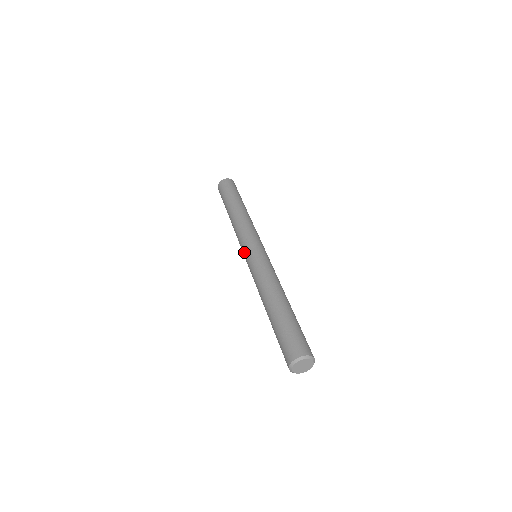
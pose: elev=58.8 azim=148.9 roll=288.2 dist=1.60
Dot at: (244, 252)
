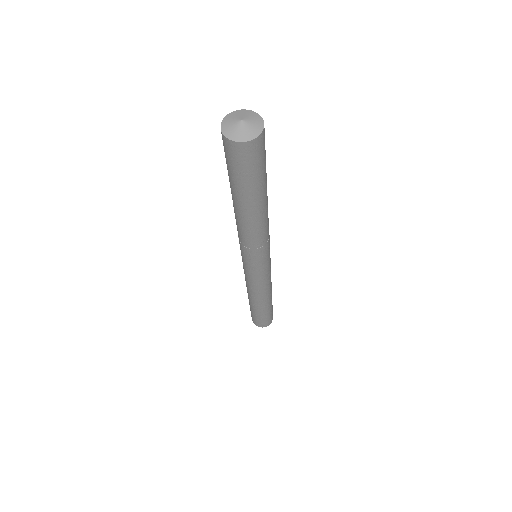
Dot at: (251, 266)
